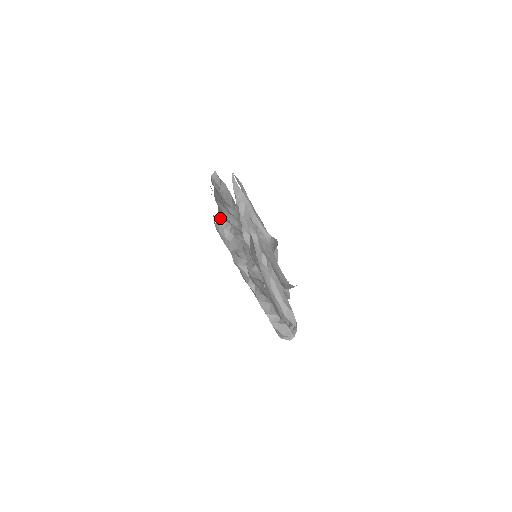
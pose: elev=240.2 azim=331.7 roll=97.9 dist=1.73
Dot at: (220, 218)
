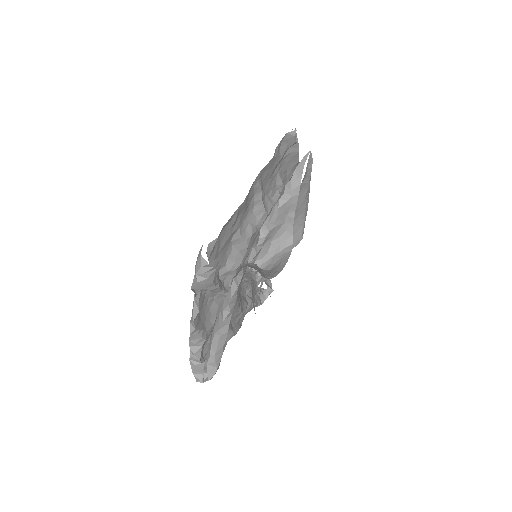
Dot at: (231, 220)
